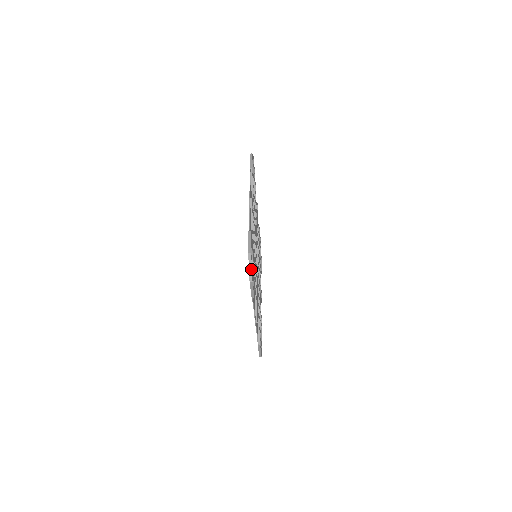
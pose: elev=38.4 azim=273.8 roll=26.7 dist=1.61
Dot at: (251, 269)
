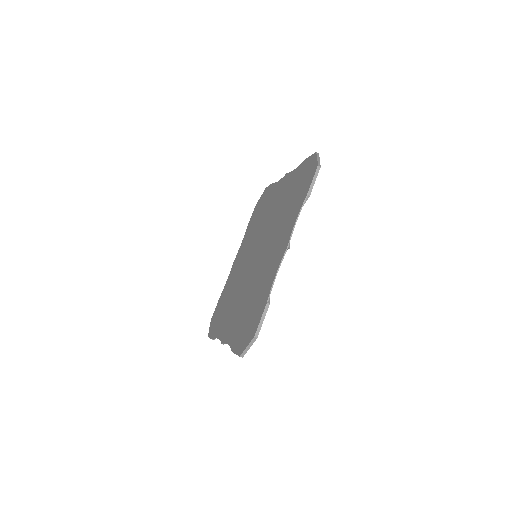
Dot at: (319, 160)
